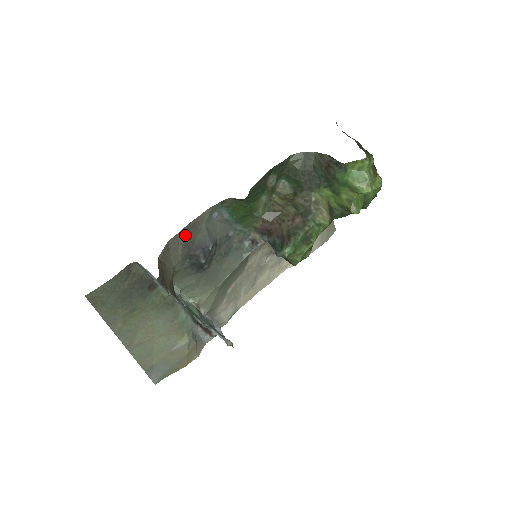
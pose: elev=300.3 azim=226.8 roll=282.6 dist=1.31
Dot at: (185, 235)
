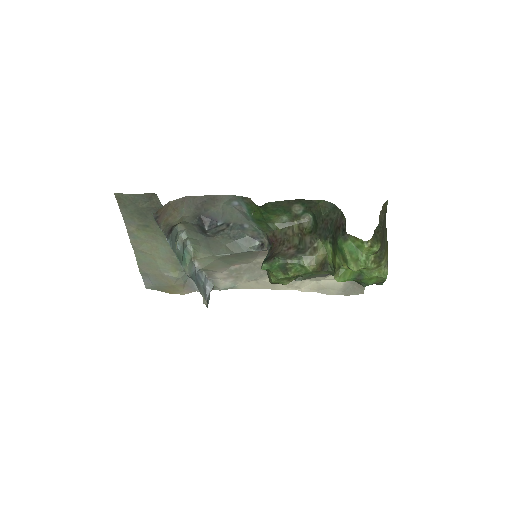
Dot at: (201, 201)
